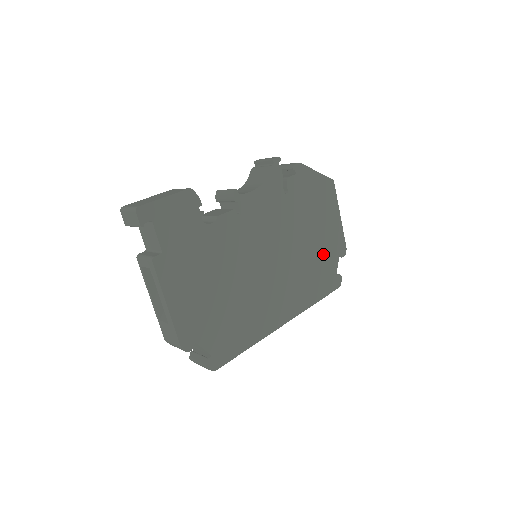
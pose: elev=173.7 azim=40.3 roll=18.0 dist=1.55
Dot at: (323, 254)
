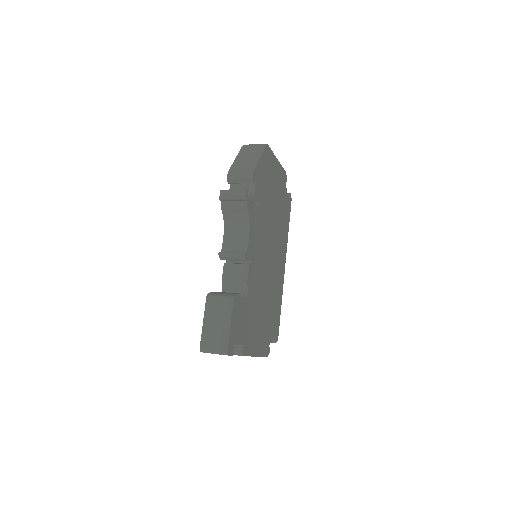
Dot at: (281, 199)
